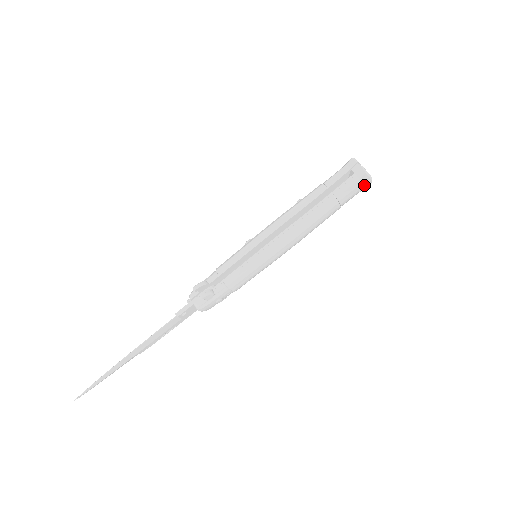
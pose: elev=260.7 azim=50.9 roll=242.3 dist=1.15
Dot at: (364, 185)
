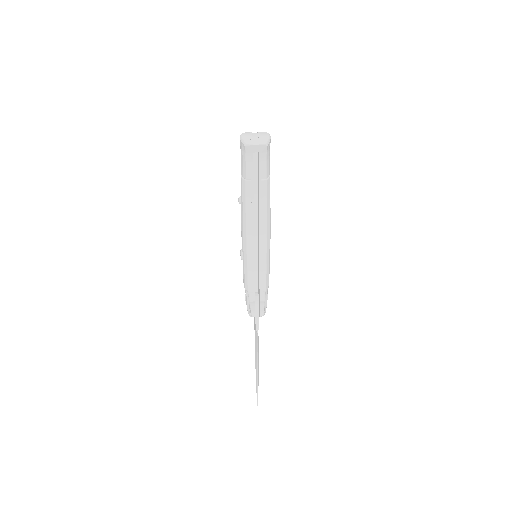
Dot at: occluded
